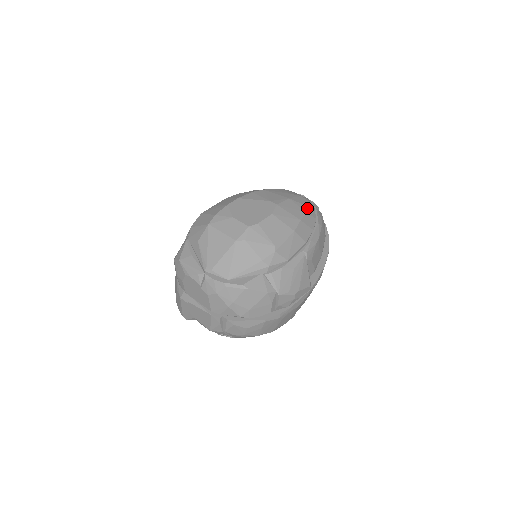
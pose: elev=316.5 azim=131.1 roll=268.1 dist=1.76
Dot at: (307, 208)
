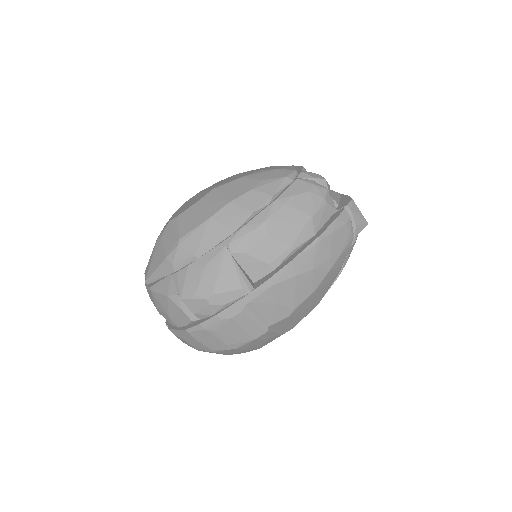
Dot at: (262, 184)
